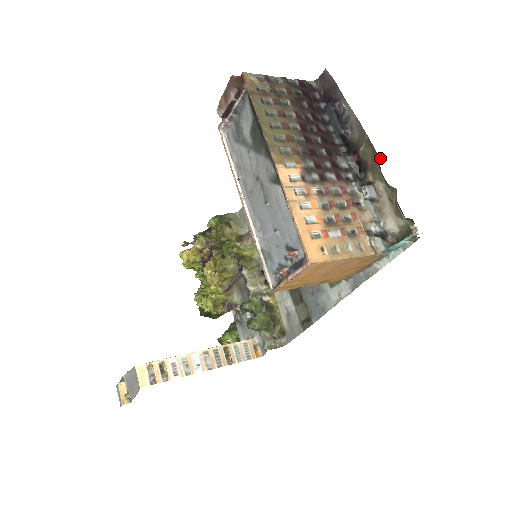
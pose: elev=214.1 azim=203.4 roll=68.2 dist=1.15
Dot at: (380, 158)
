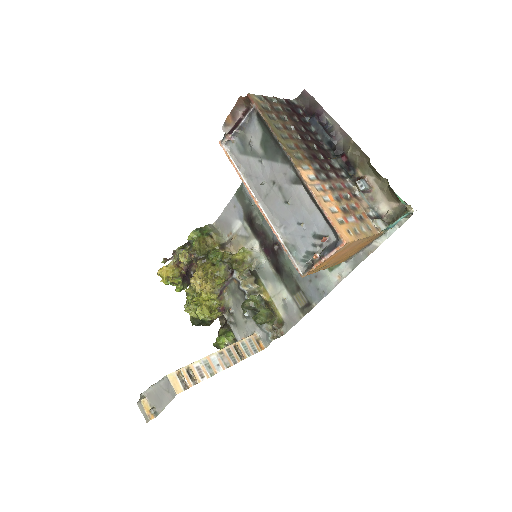
Dot at: (368, 157)
